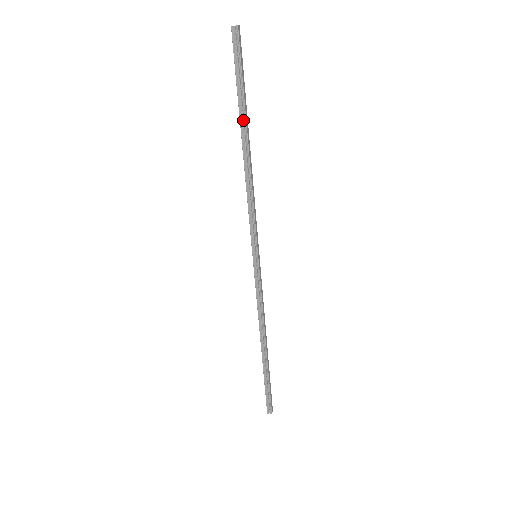
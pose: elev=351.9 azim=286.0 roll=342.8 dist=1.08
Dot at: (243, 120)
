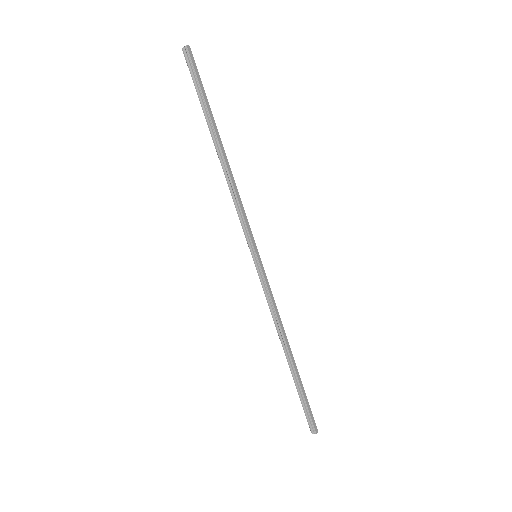
Dot at: (211, 126)
